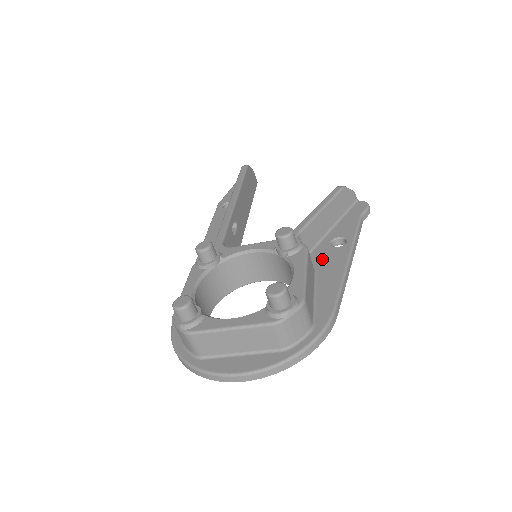
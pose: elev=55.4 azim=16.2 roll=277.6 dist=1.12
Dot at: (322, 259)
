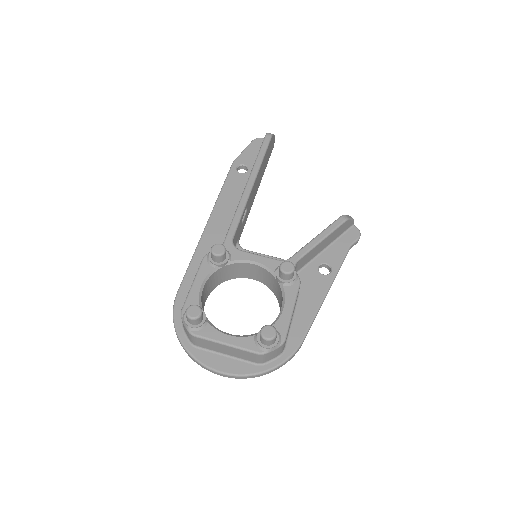
Dot at: (307, 283)
